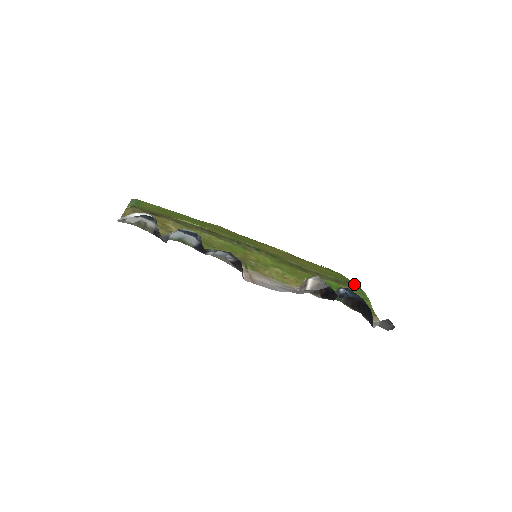
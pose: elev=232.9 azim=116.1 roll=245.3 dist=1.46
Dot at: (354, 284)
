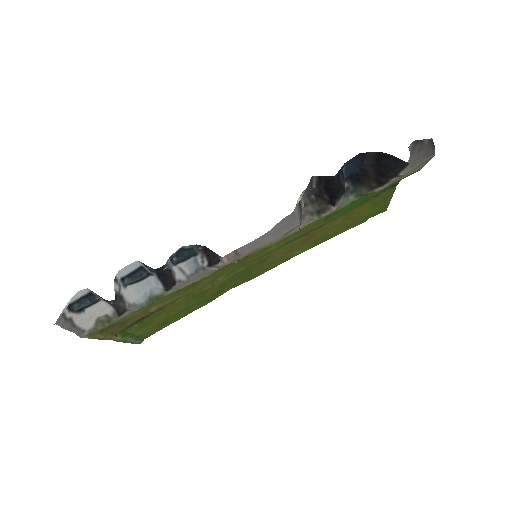
Dot at: (389, 192)
